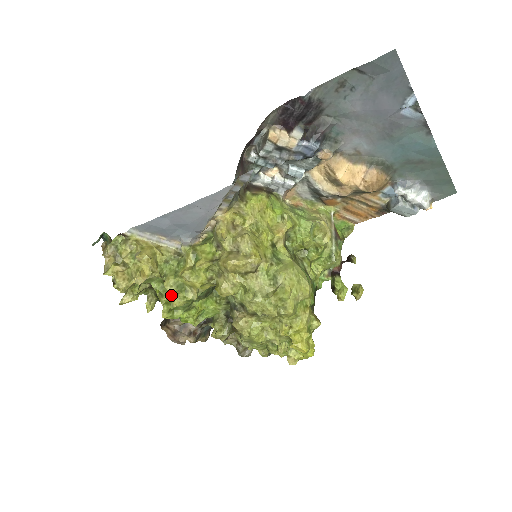
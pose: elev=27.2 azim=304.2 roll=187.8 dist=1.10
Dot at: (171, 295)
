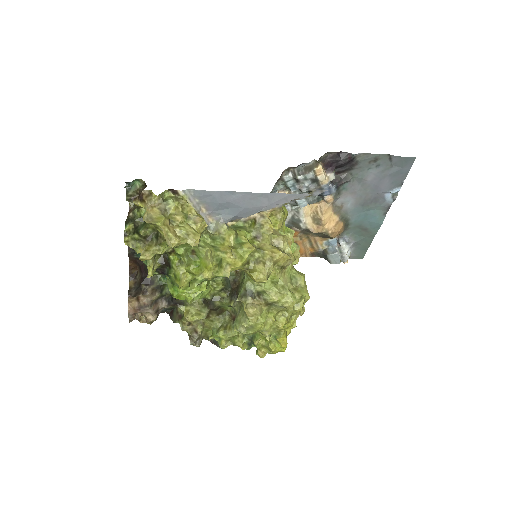
Dot at: (209, 266)
